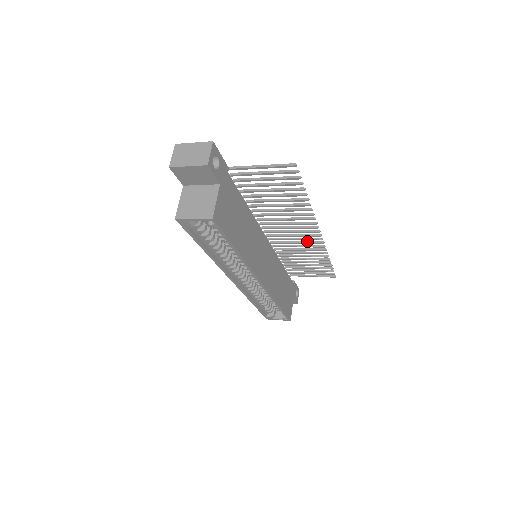
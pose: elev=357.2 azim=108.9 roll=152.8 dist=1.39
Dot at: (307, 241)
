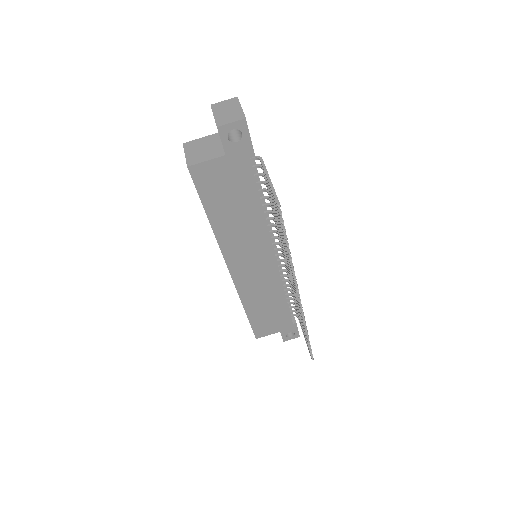
Dot at: occluded
